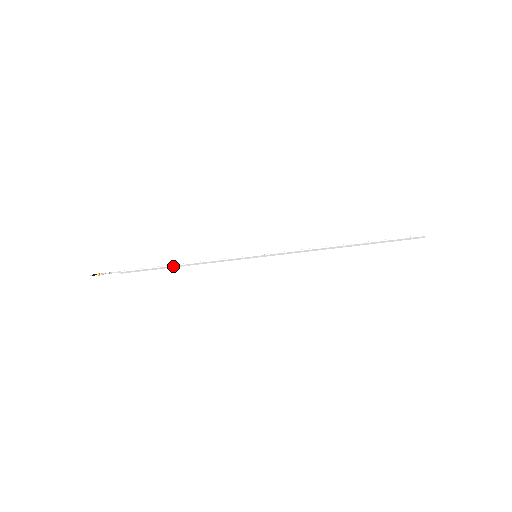
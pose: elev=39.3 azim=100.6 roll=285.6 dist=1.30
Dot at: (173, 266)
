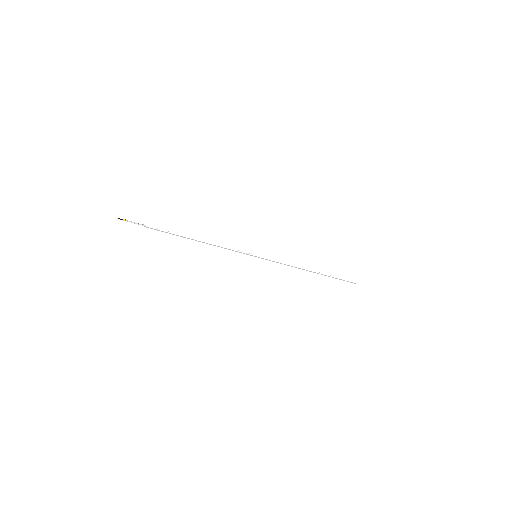
Dot at: (192, 239)
